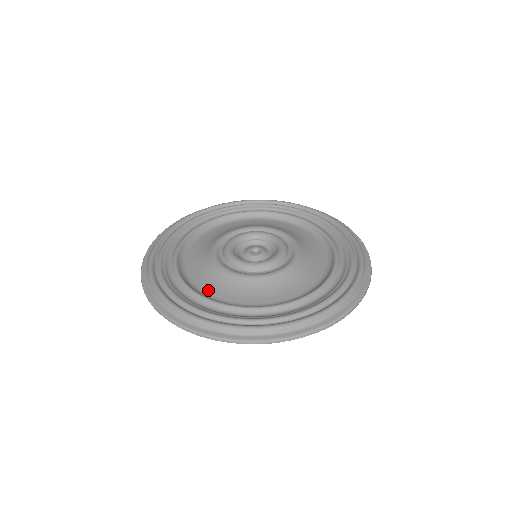
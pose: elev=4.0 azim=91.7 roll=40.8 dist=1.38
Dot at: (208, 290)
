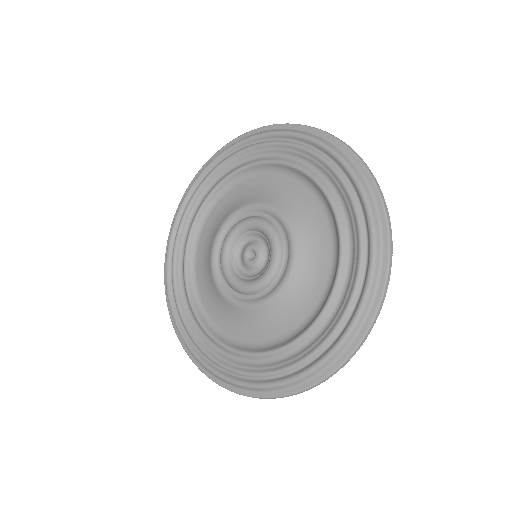
Dot at: (213, 315)
